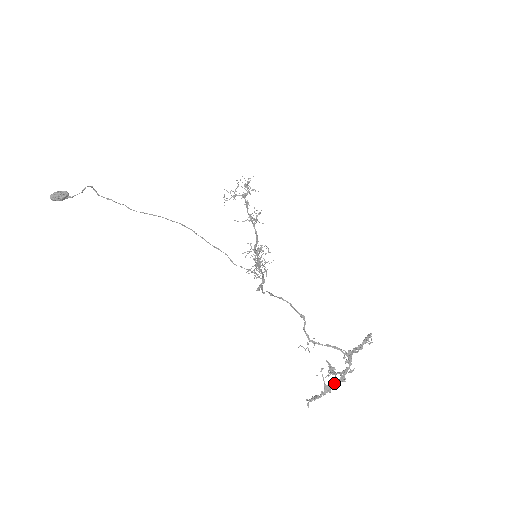
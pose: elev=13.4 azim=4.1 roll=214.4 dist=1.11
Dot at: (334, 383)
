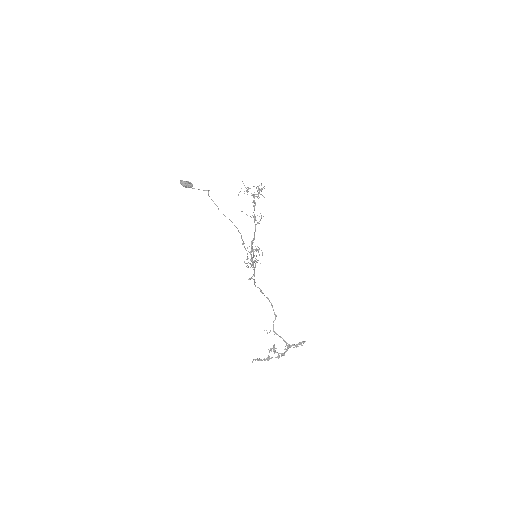
Dot at: occluded
